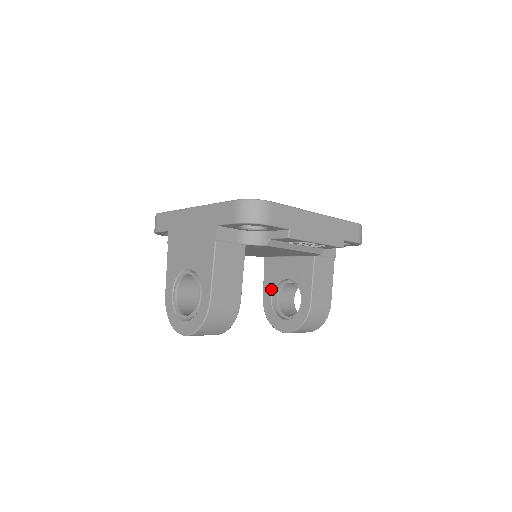
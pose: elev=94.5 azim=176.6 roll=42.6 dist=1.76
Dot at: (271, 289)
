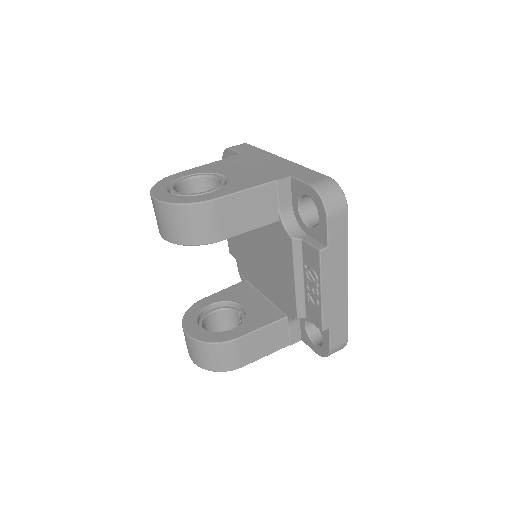
Dot at: (220, 299)
